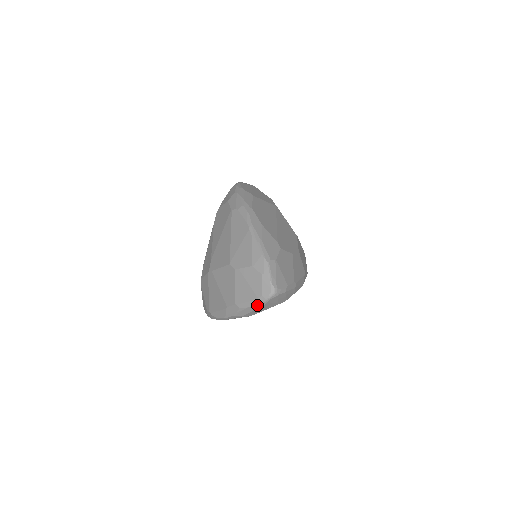
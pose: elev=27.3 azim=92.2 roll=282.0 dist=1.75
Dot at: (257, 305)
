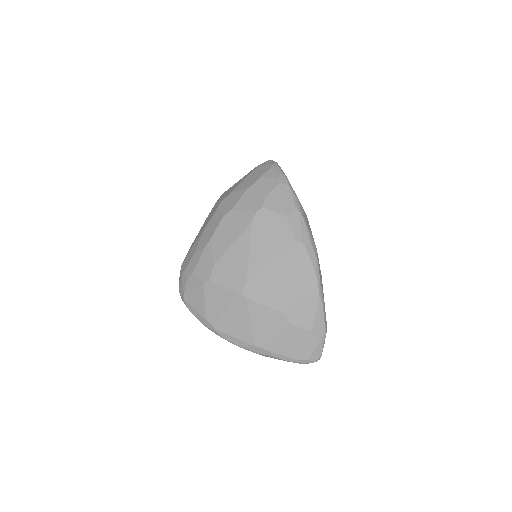
Dot at: (295, 362)
